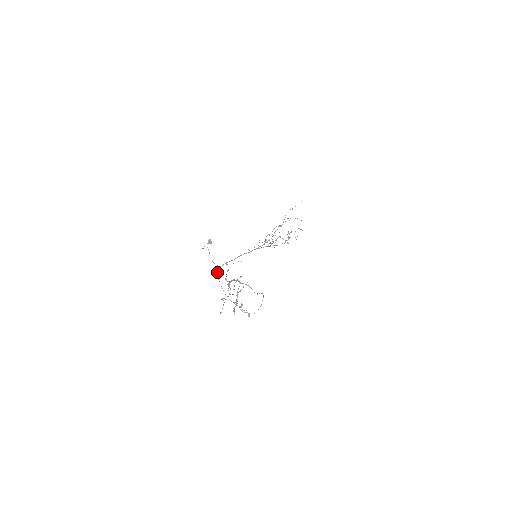
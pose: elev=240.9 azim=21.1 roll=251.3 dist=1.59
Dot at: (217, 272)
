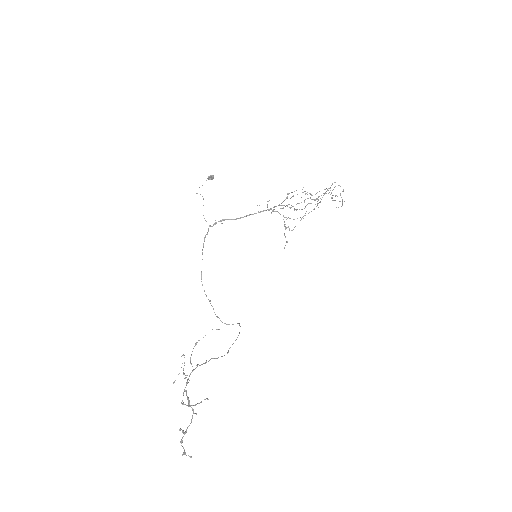
Dot at: (204, 240)
